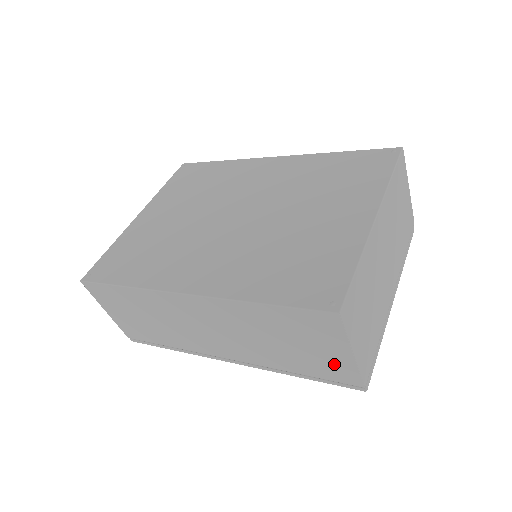
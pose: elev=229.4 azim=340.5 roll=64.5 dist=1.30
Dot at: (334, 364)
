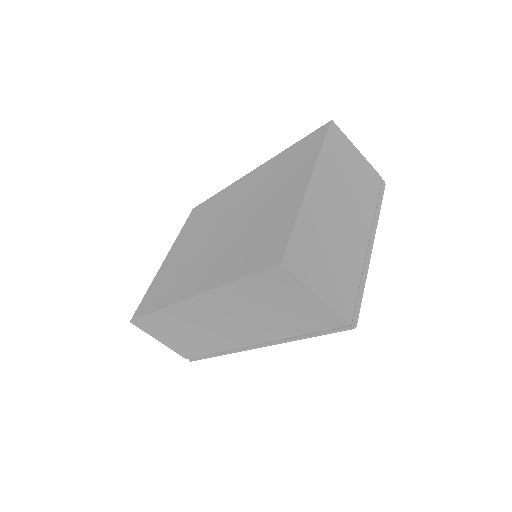
Dot at: (314, 313)
